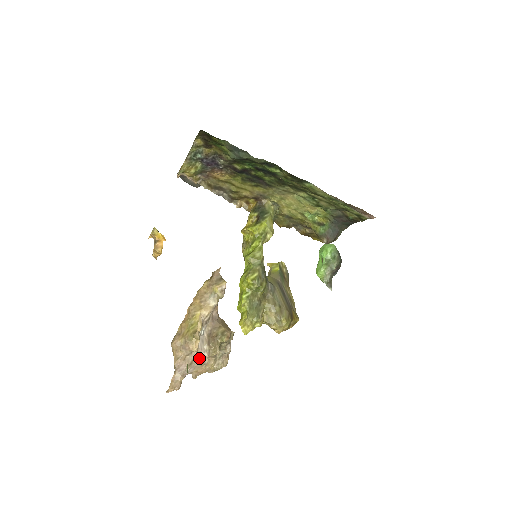
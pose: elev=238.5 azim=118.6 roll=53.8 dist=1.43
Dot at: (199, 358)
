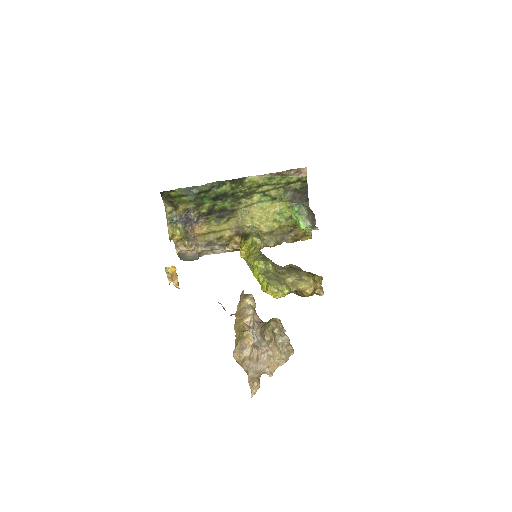
Dot at: (262, 353)
